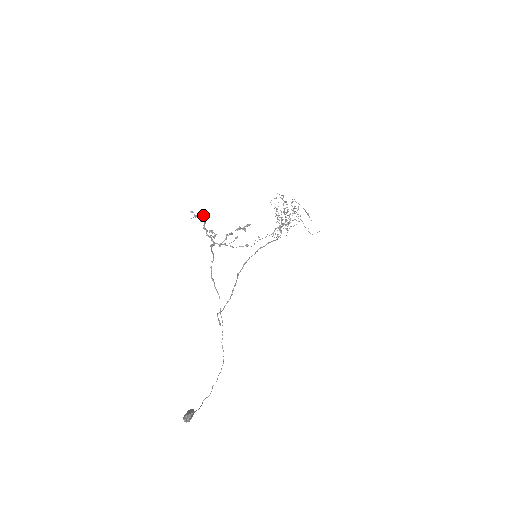
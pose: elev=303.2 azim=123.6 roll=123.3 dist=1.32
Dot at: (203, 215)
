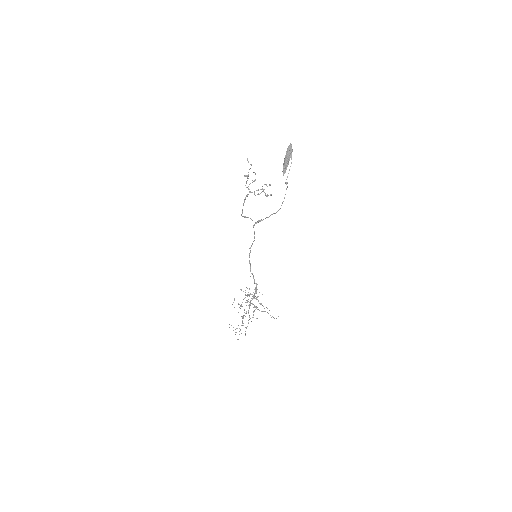
Dot at: (246, 175)
